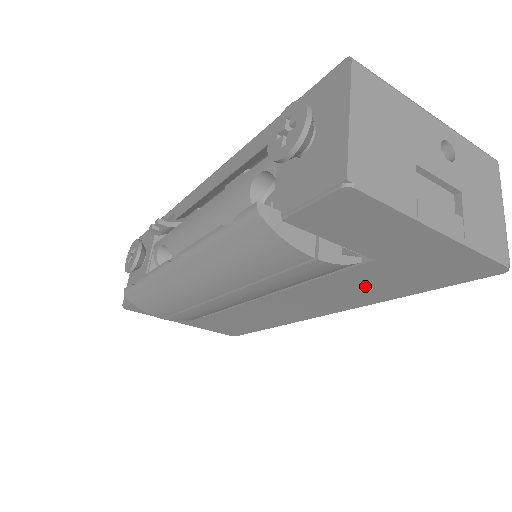
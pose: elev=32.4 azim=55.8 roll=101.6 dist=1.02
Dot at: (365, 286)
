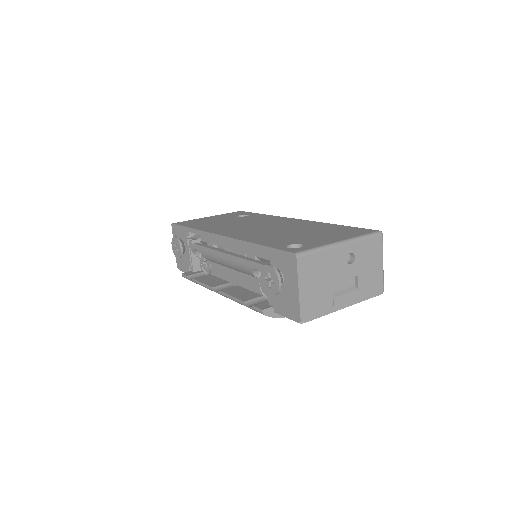
Dot at: occluded
